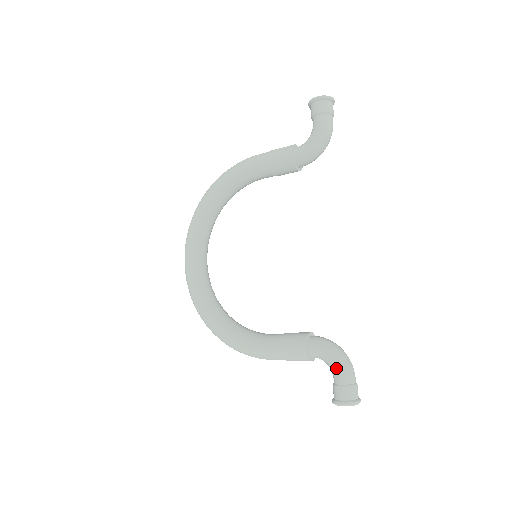
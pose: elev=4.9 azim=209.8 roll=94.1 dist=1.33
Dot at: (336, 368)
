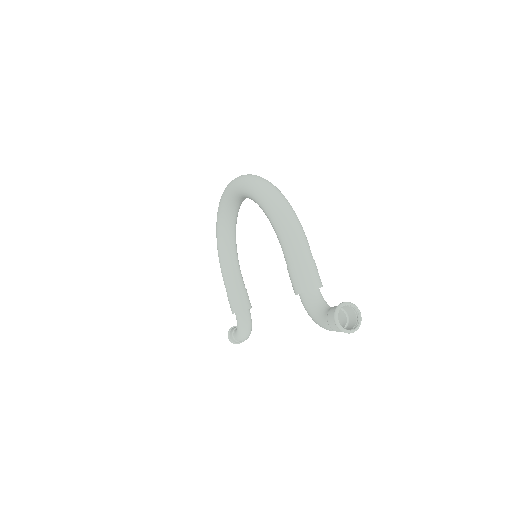
Dot at: (236, 333)
